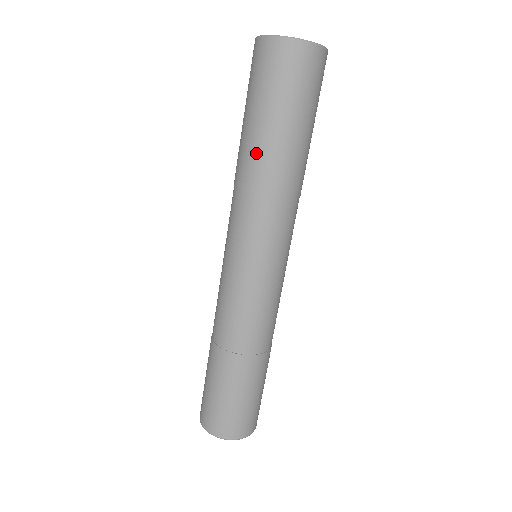
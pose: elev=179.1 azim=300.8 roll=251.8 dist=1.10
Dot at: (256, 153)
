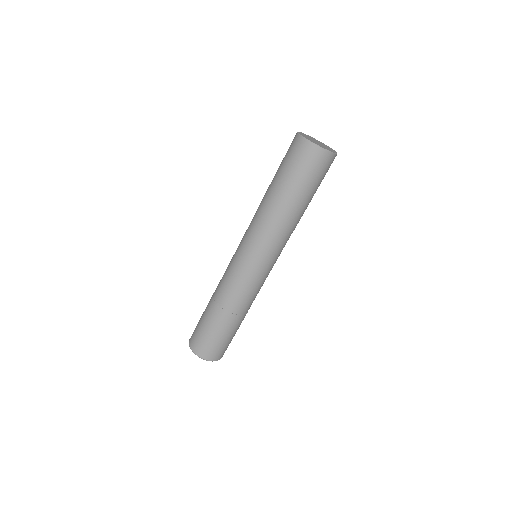
Dot at: (285, 206)
